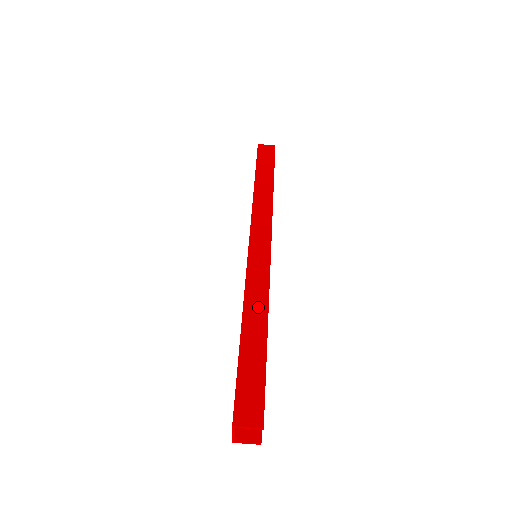
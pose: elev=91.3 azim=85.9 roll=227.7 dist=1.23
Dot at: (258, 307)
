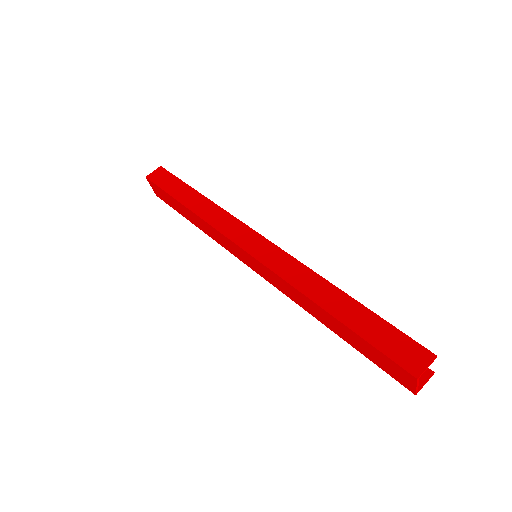
Dot at: (316, 285)
